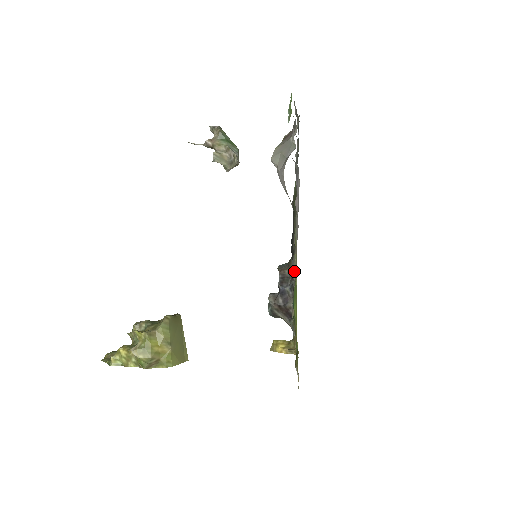
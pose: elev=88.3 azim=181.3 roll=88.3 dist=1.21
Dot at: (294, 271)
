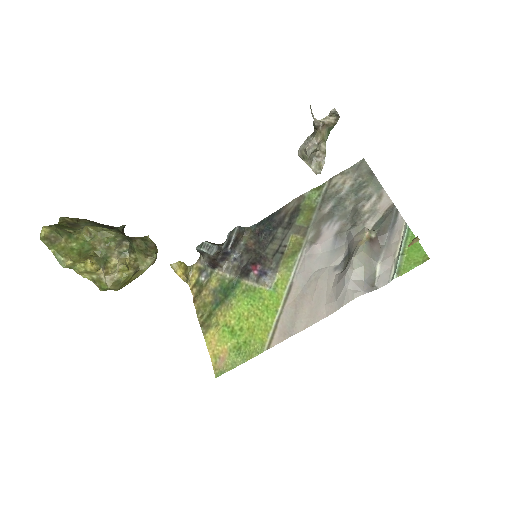
Dot at: (266, 284)
